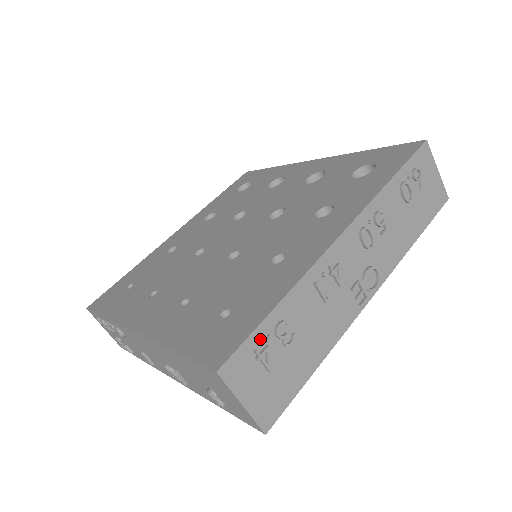
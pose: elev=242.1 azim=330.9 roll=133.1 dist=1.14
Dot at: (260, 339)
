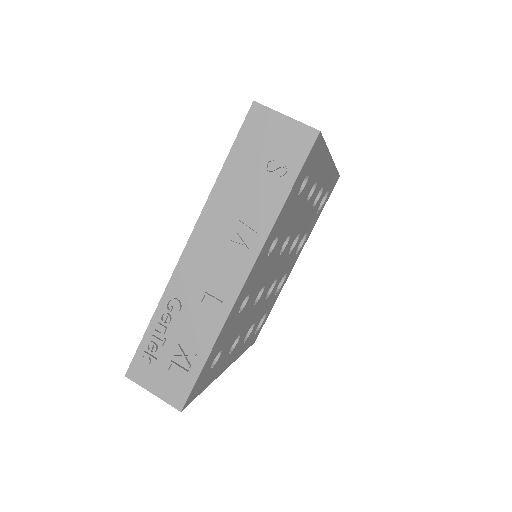
Dot at: occluded
